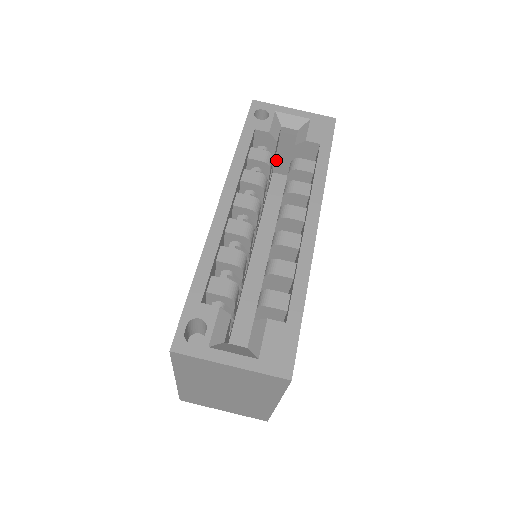
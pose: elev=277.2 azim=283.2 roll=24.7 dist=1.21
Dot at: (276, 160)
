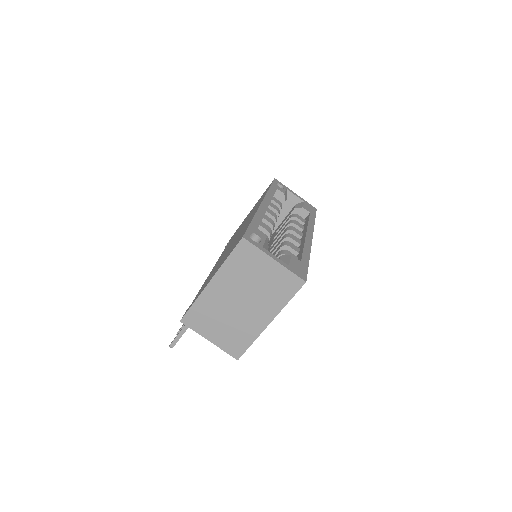
Dot at: occluded
